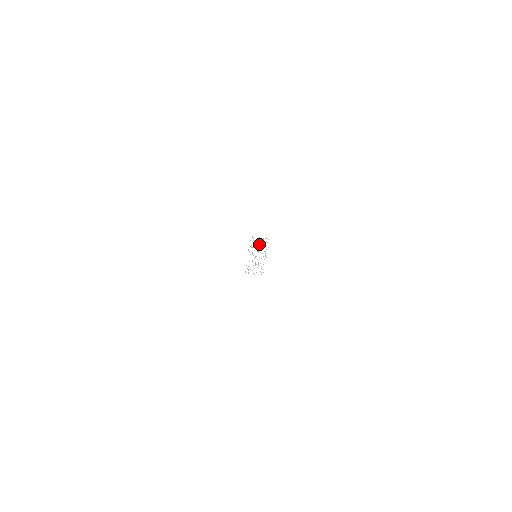
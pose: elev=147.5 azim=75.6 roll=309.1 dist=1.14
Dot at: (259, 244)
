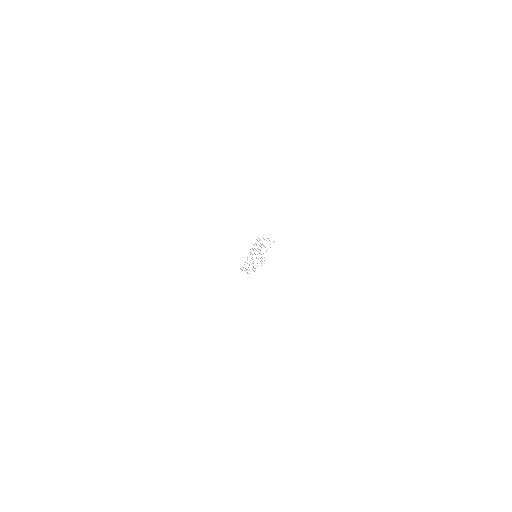
Dot at: occluded
